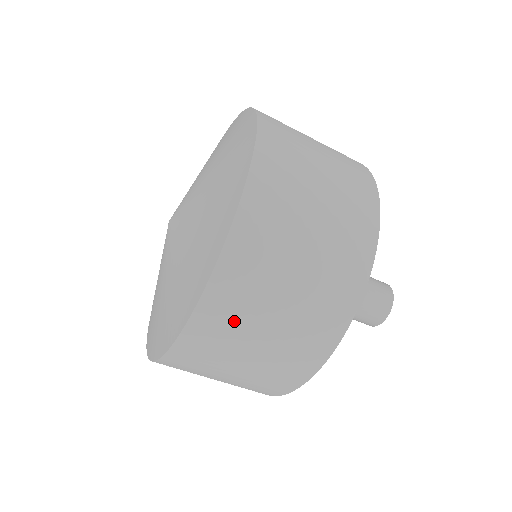
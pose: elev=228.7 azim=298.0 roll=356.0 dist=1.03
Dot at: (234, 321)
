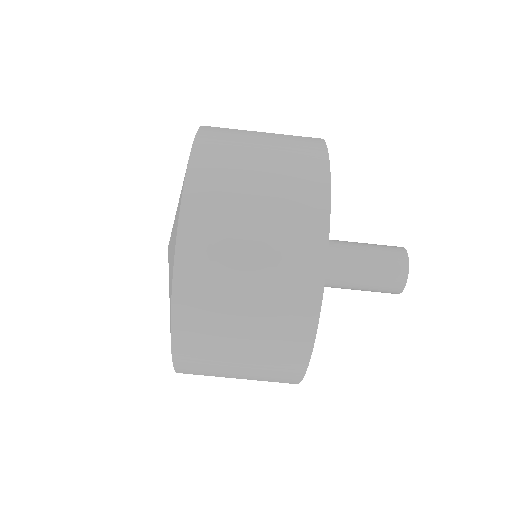
Dot at: (219, 218)
